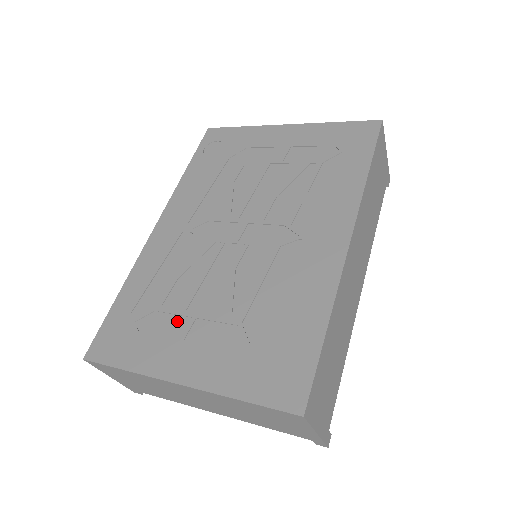
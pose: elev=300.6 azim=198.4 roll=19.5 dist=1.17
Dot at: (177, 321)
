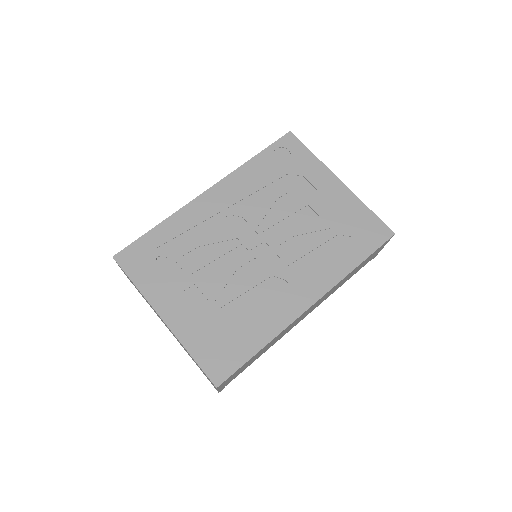
Dot at: (183, 277)
